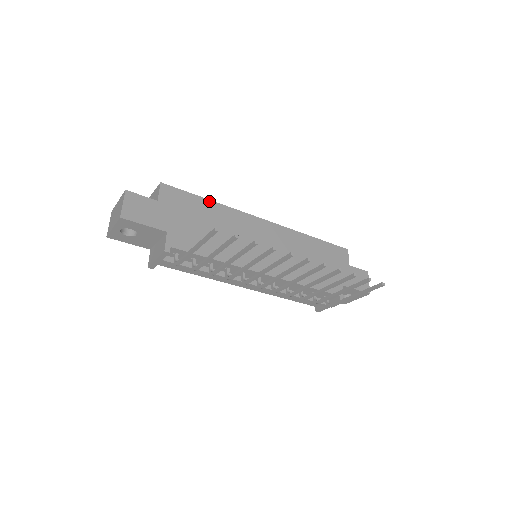
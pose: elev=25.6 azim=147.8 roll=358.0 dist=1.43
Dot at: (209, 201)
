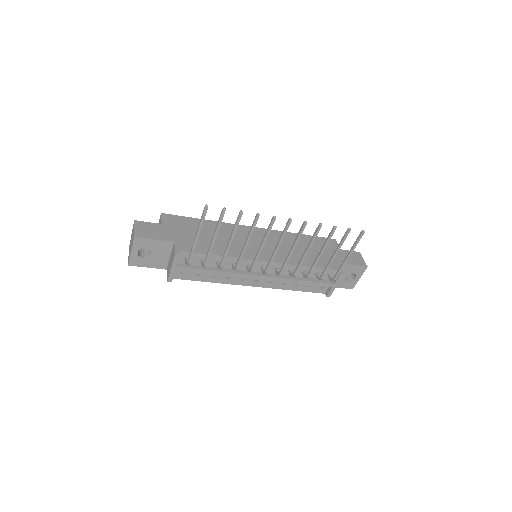
Dot at: (204, 220)
